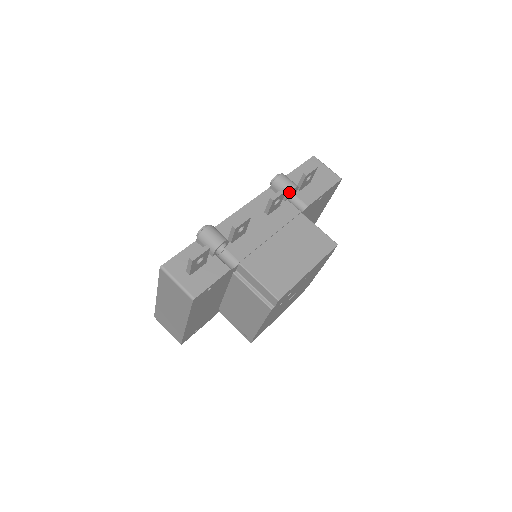
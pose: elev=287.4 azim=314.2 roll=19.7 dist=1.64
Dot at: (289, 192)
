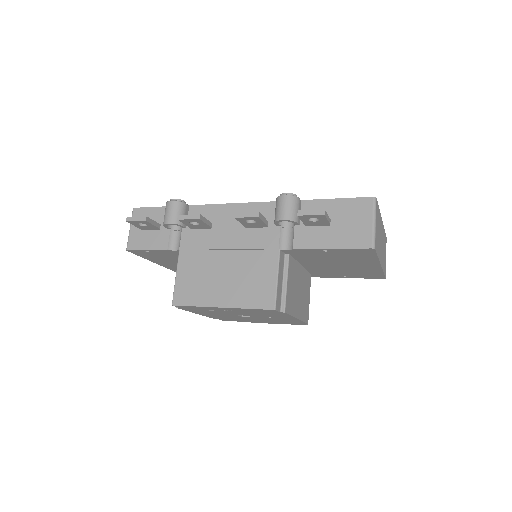
Dot at: (276, 220)
